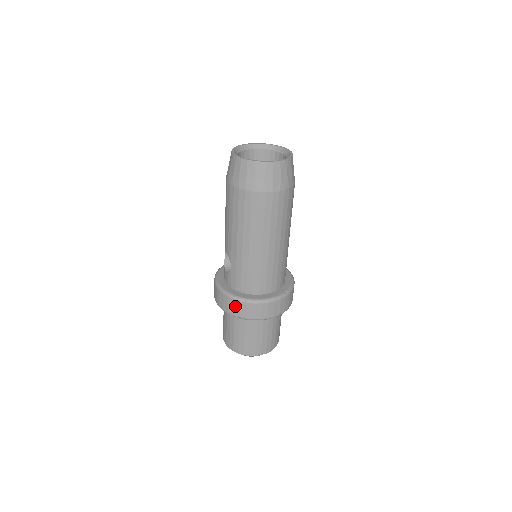
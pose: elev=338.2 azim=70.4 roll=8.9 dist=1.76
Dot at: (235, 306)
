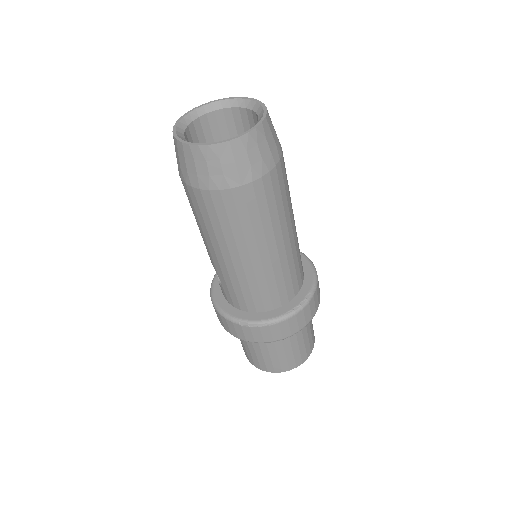
Dot at: (236, 329)
